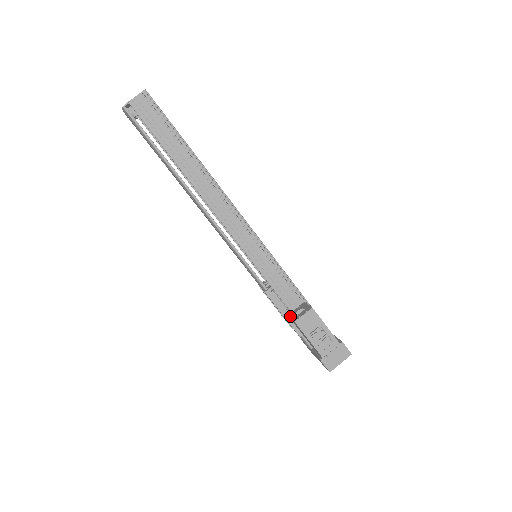
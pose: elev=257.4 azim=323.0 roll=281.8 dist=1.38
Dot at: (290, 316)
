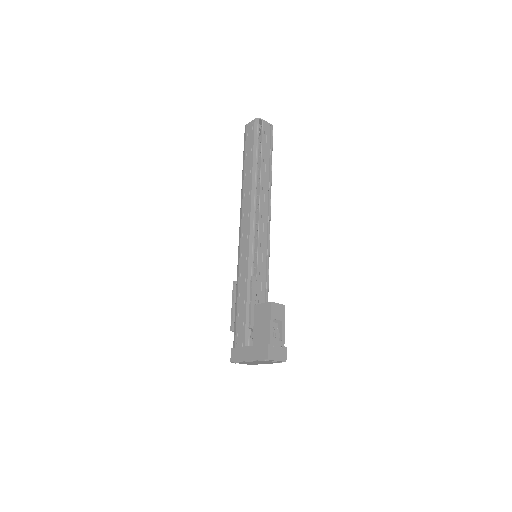
Dot at: (260, 304)
